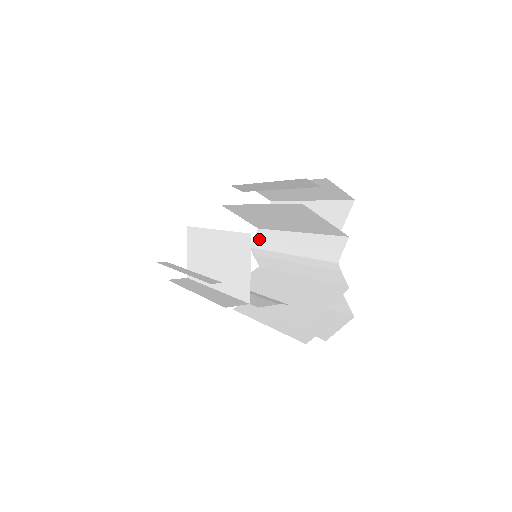
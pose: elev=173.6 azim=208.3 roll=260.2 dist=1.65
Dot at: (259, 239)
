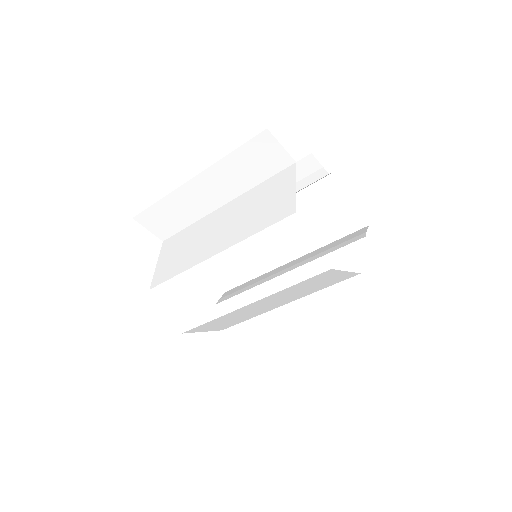
Dot at: (231, 293)
